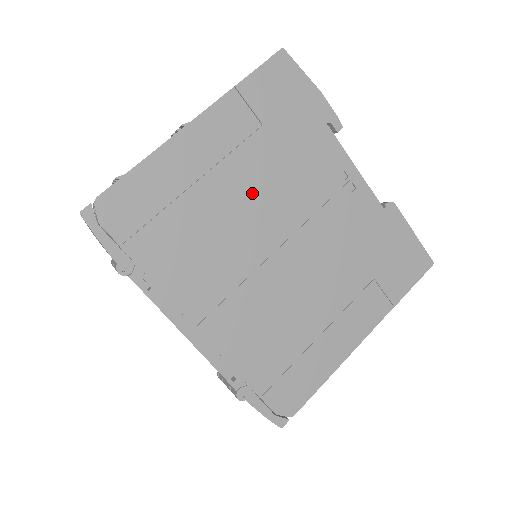
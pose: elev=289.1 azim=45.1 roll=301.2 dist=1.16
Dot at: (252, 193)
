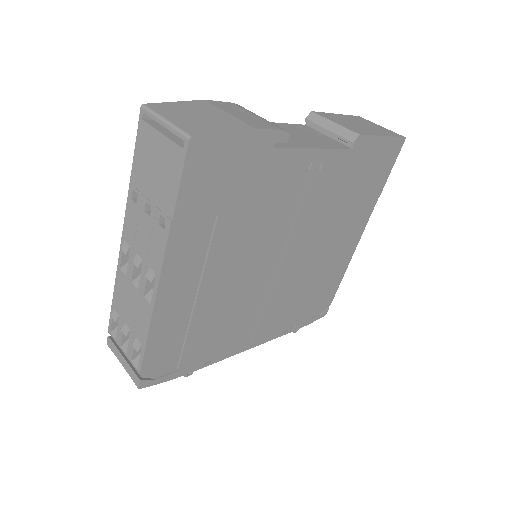
Dot at: (241, 259)
